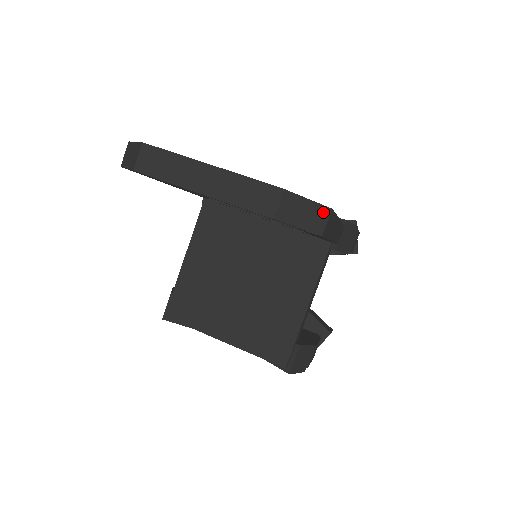
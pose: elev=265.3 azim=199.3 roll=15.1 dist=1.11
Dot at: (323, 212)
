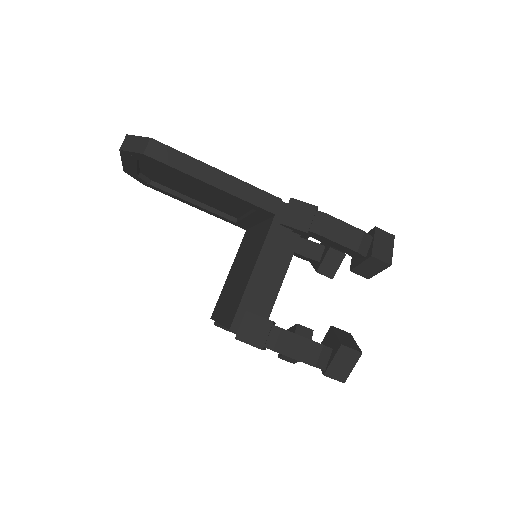
Dot at: (145, 141)
